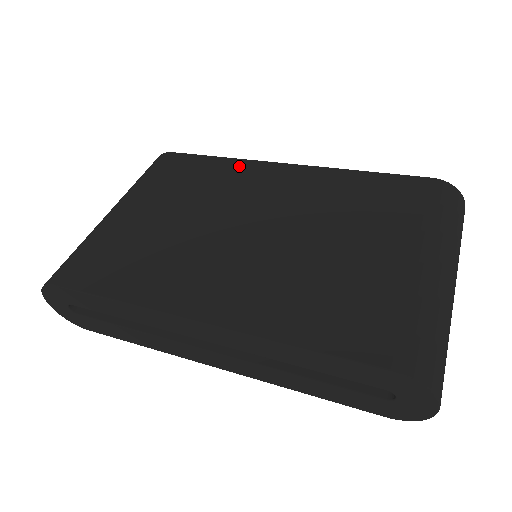
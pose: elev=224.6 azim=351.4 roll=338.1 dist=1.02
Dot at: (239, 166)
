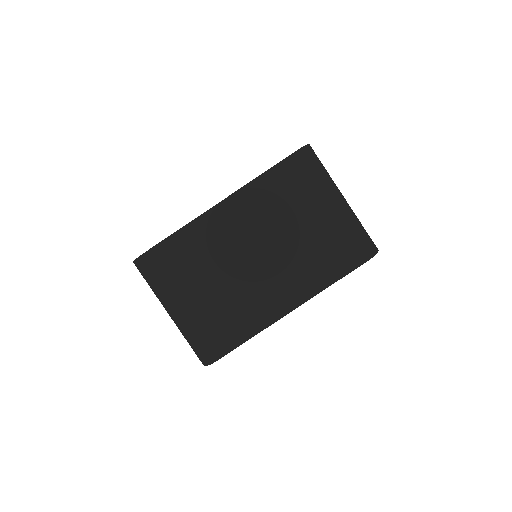
Dot at: (198, 227)
